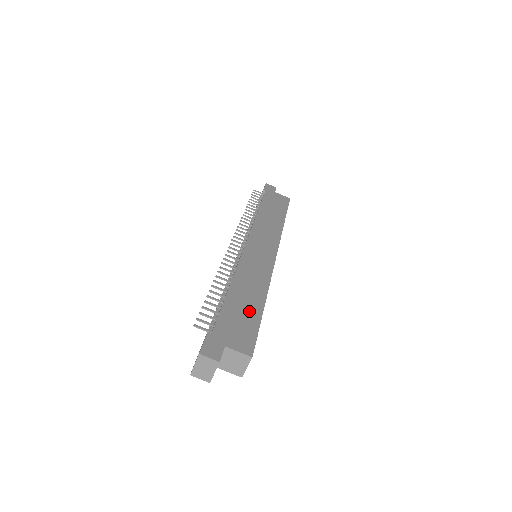
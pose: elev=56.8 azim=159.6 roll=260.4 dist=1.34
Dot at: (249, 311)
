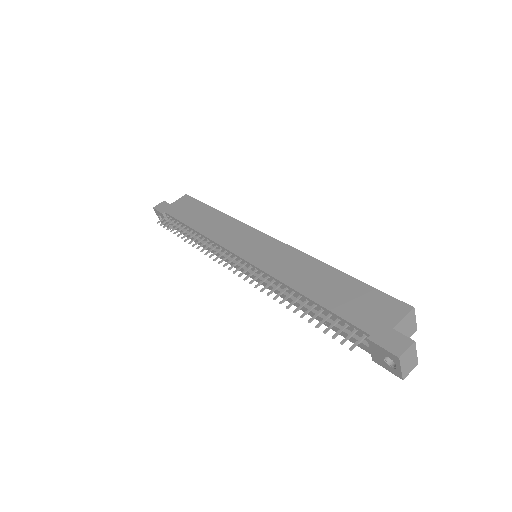
Dot at: (346, 288)
